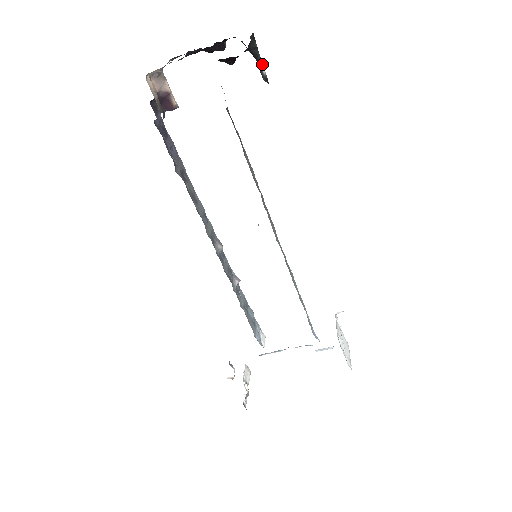
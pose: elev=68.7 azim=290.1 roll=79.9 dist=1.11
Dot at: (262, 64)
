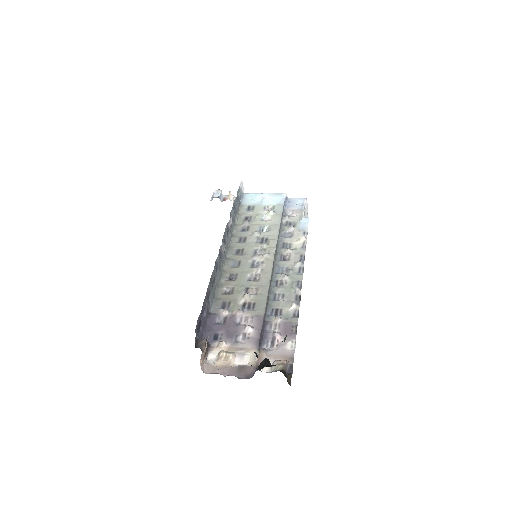
Dot at: occluded
